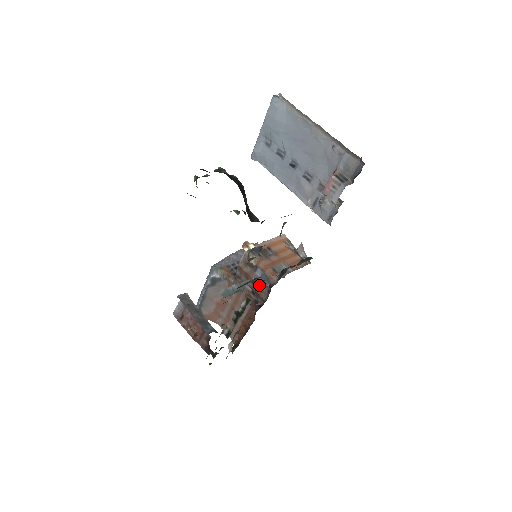
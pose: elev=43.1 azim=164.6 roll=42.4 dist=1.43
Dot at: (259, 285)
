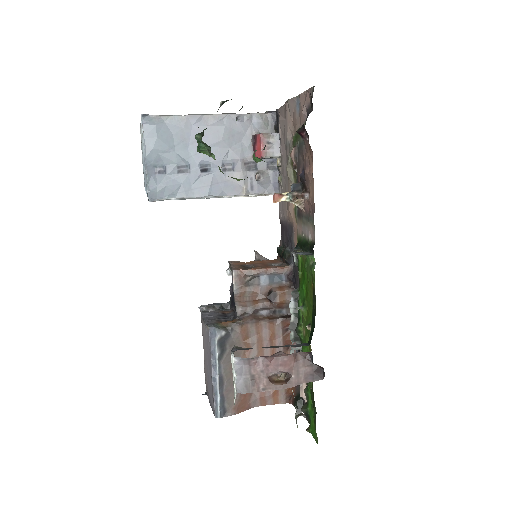
Dot at: (276, 291)
